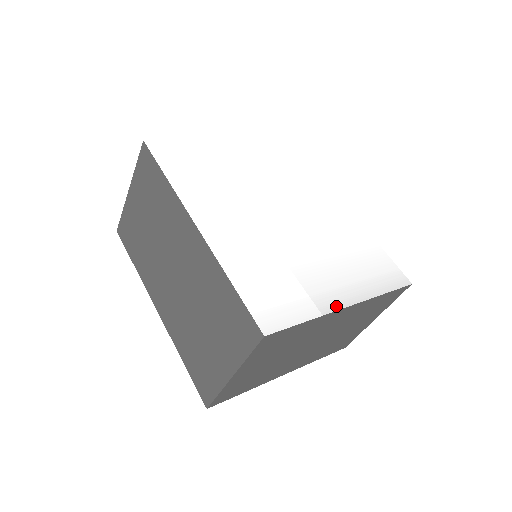
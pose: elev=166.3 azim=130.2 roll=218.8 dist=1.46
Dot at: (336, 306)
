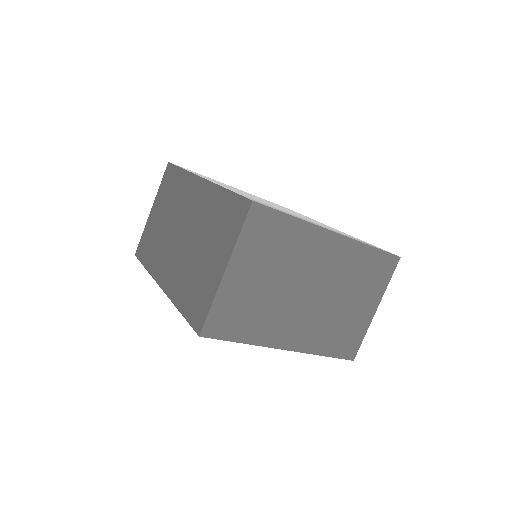
Dot at: (322, 227)
